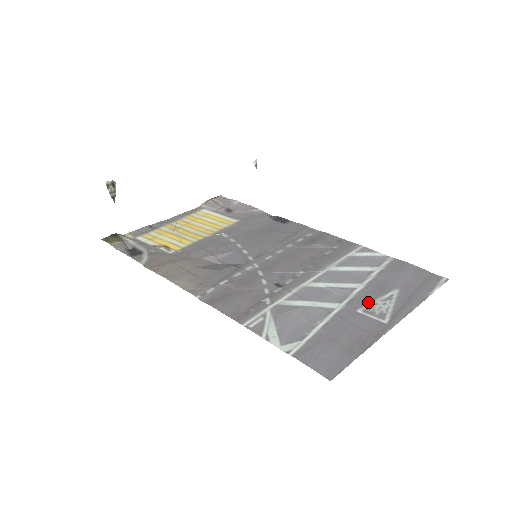
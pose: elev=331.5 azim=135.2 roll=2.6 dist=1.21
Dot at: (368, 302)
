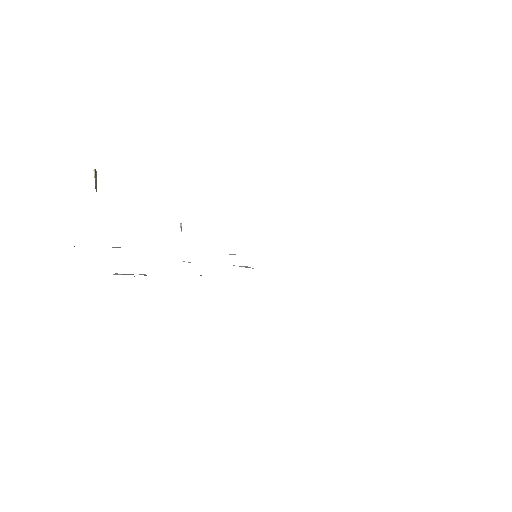
Dot at: occluded
